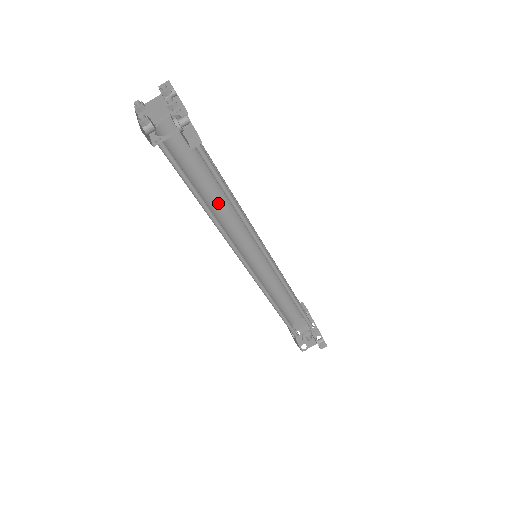
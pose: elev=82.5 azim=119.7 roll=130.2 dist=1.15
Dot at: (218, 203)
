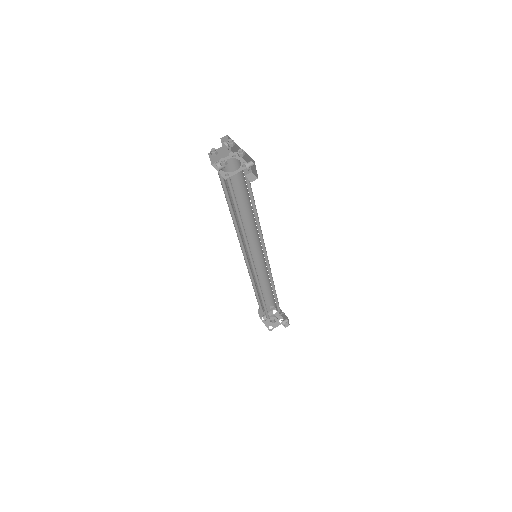
Dot at: occluded
